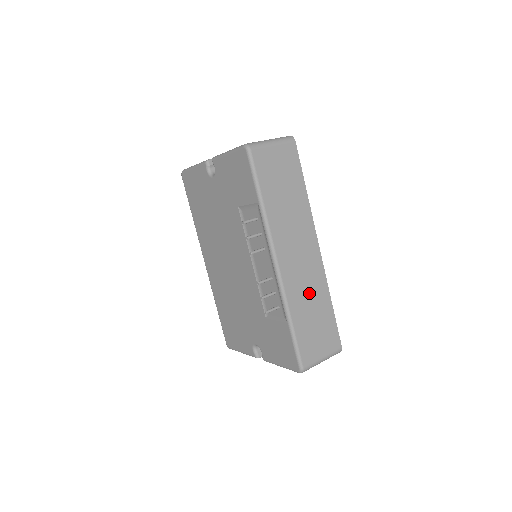
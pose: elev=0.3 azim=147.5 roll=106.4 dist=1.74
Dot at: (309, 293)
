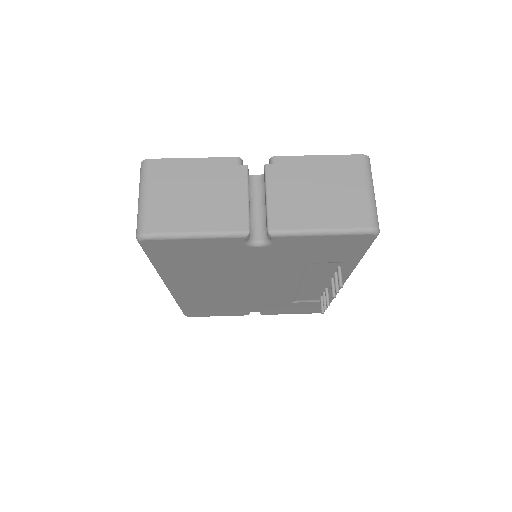
Dot at: occluded
